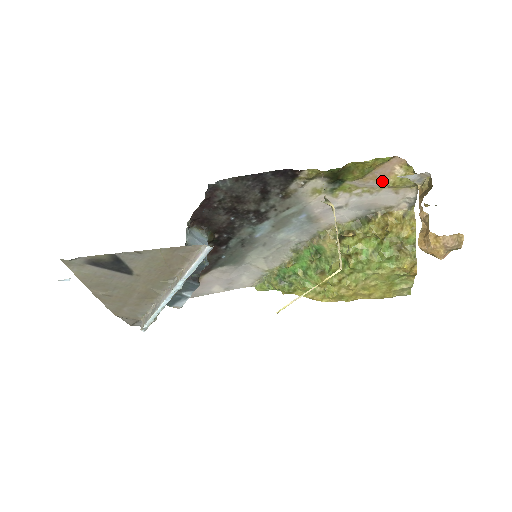
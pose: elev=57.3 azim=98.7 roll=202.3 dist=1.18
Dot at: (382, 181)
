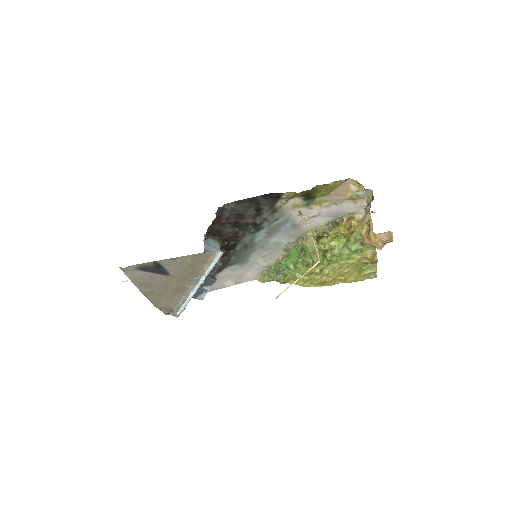
Dot at: (343, 196)
